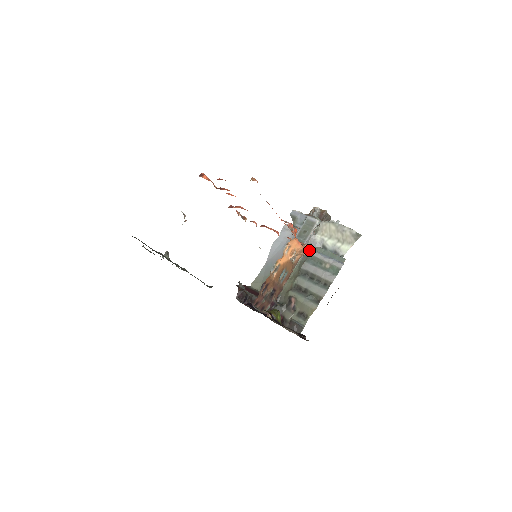
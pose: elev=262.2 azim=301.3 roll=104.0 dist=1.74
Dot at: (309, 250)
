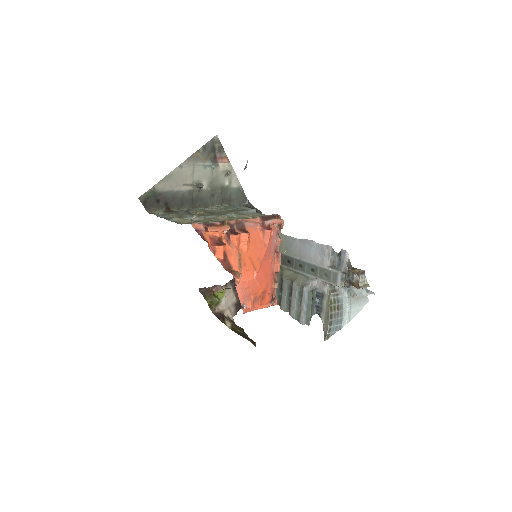
Dot at: (310, 285)
